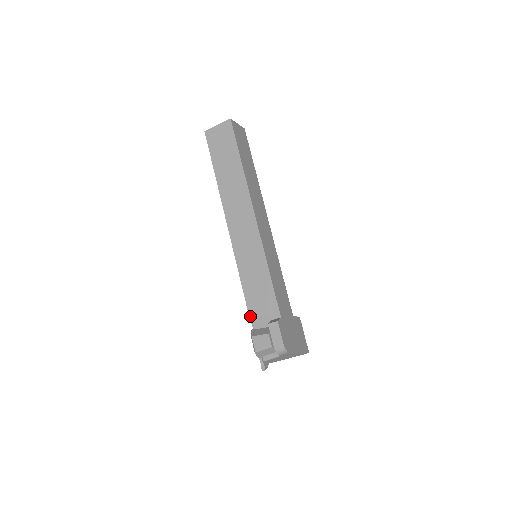
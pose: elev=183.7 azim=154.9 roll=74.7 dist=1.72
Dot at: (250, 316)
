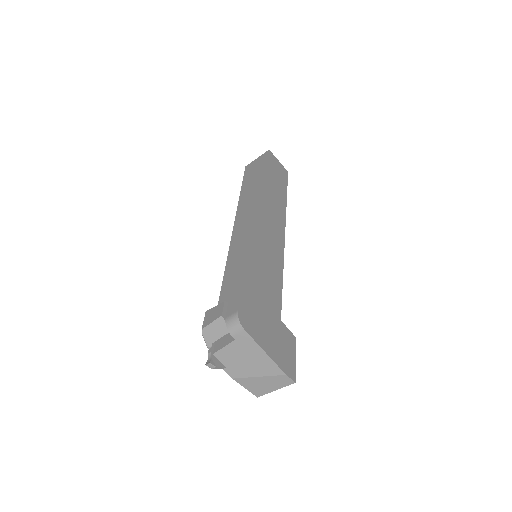
Dot at: (219, 302)
